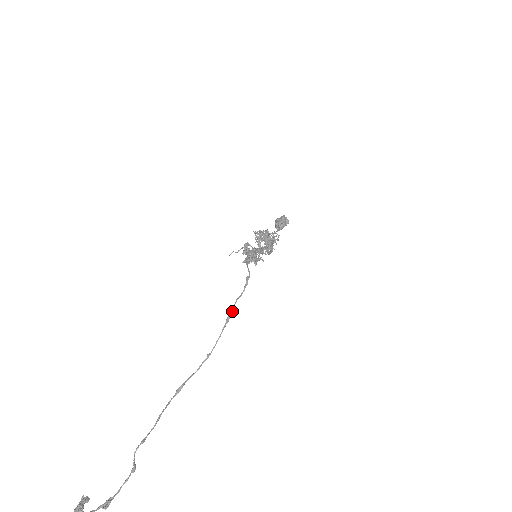
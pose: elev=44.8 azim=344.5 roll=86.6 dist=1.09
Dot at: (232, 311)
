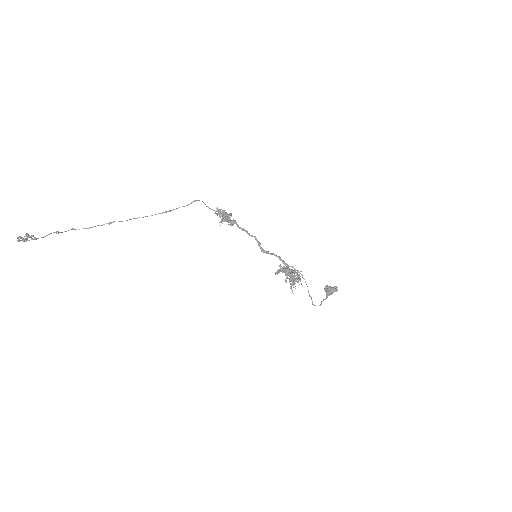
Dot at: (172, 210)
